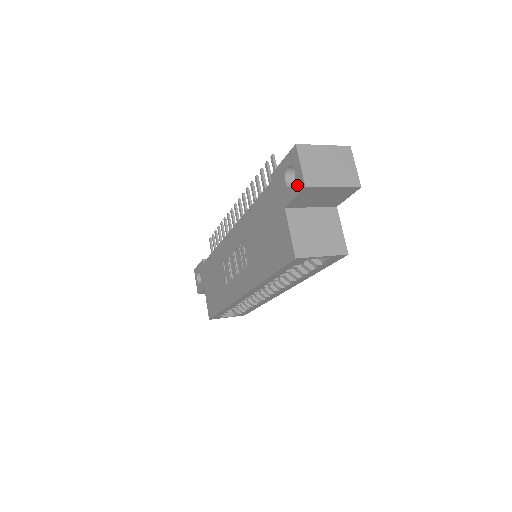
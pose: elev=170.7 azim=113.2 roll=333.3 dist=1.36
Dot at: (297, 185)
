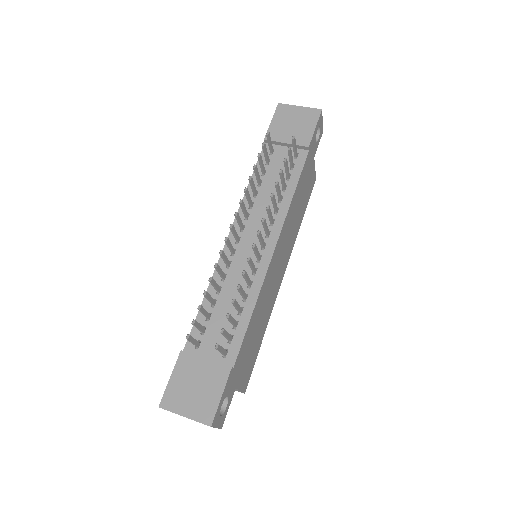
Dot at: occluded
